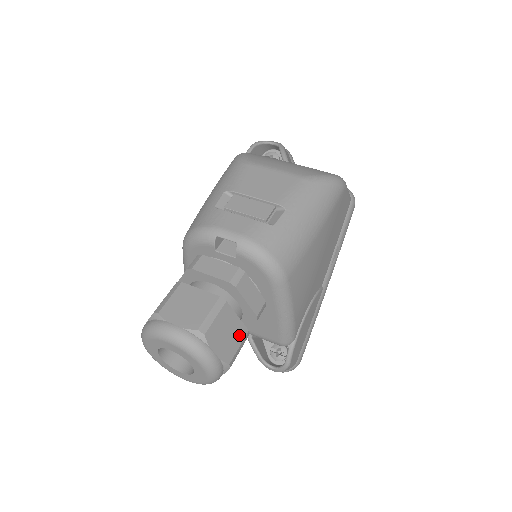
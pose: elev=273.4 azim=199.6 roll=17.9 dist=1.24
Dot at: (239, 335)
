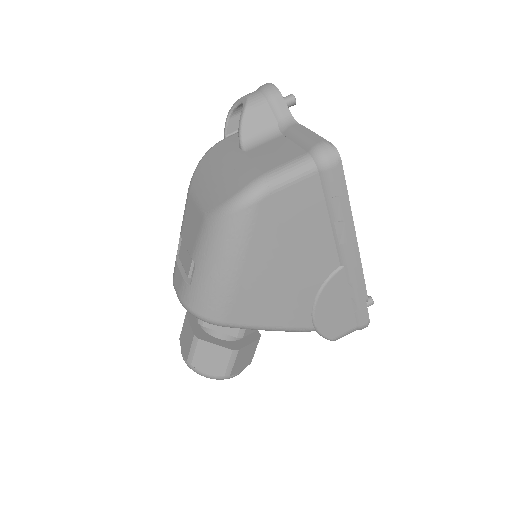
Dot at: (224, 356)
